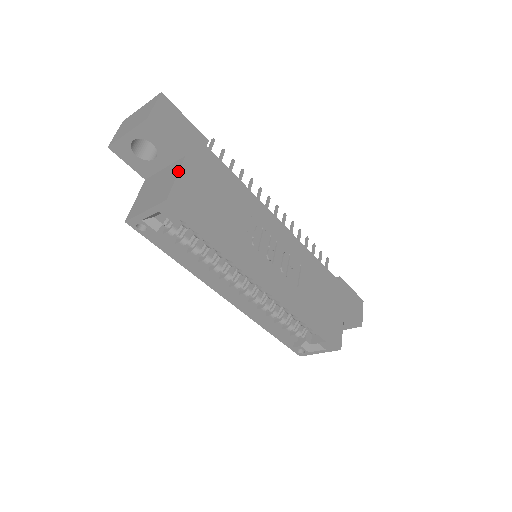
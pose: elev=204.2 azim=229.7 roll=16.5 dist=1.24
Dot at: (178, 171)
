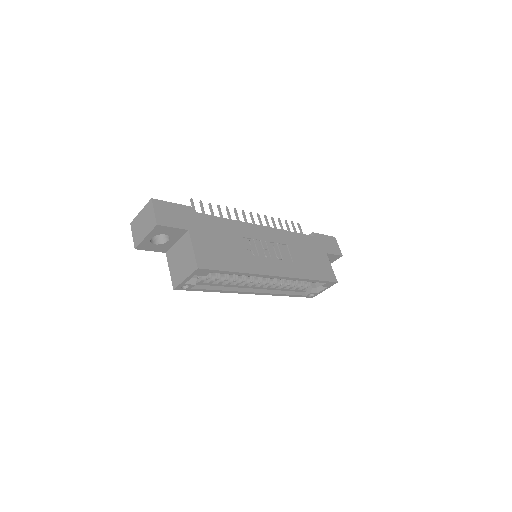
Dot at: (191, 244)
